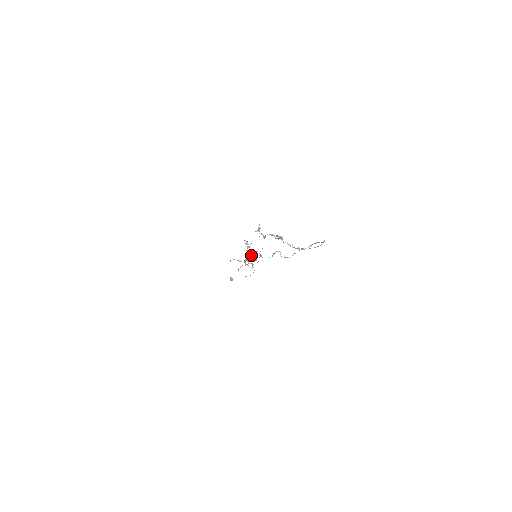
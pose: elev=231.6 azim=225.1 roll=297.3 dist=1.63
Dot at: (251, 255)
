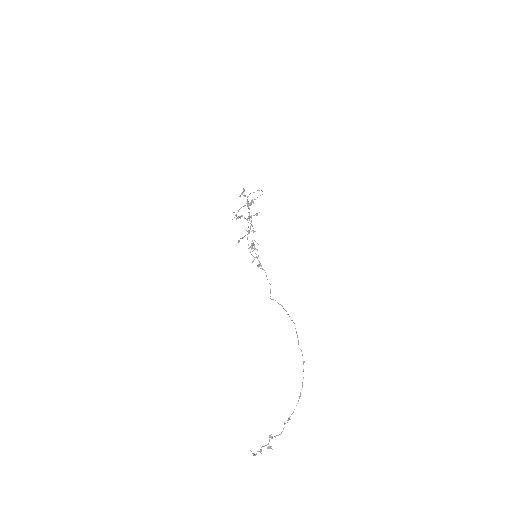
Dot at: (250, 229)
